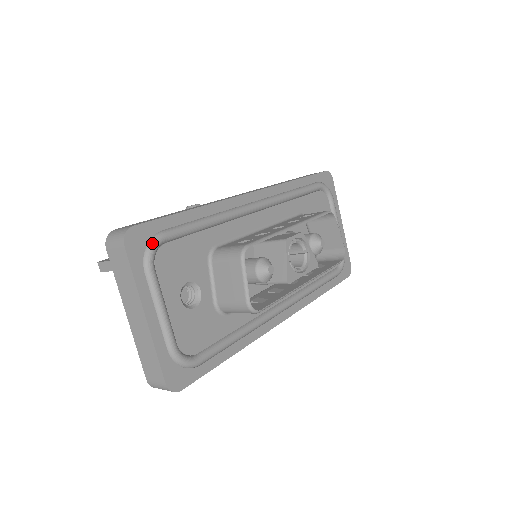
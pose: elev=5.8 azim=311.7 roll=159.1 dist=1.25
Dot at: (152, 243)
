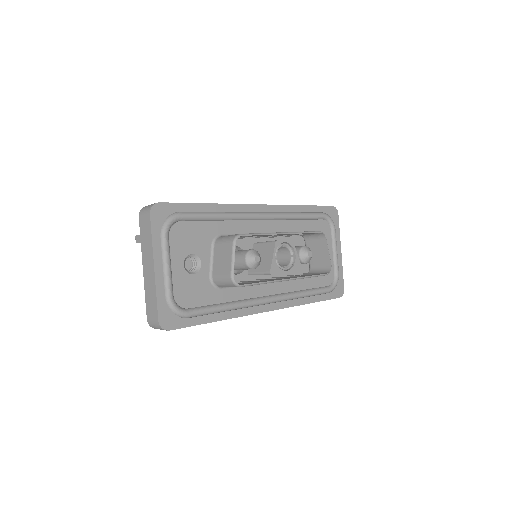
Dot at: (170, 218)
